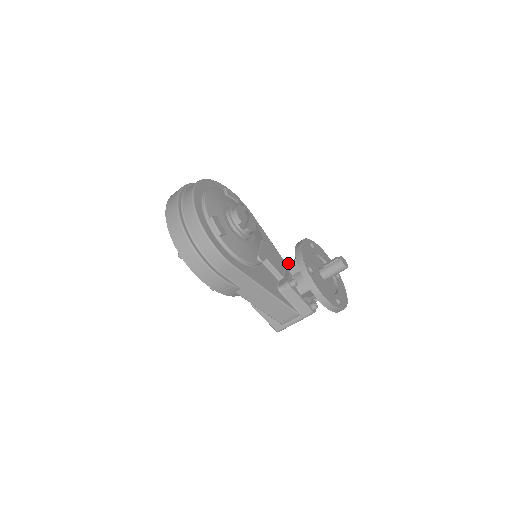
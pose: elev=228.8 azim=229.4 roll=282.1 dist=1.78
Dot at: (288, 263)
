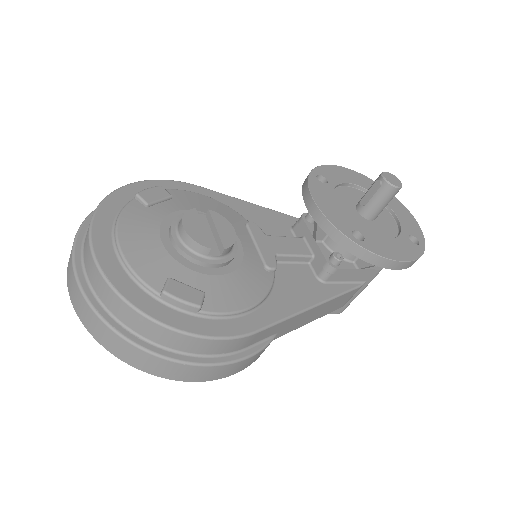
Dot at: (301, 224)
